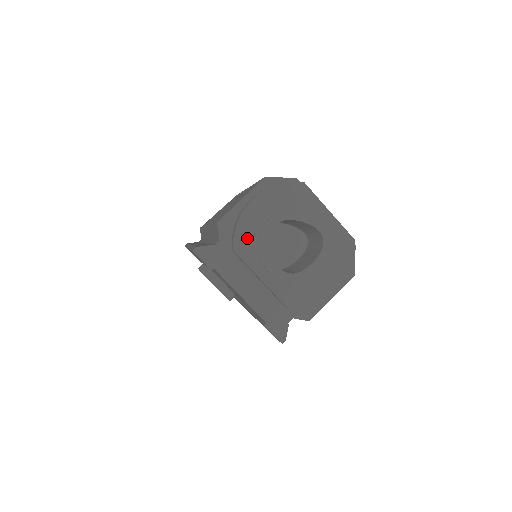
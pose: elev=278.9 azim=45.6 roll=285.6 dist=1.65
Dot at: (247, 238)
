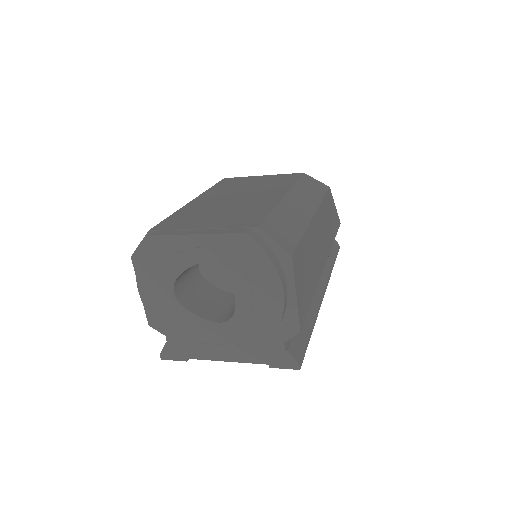
Dot at: (170, 324)
